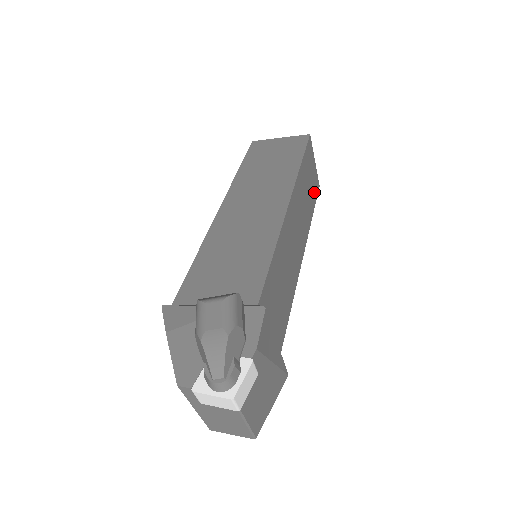
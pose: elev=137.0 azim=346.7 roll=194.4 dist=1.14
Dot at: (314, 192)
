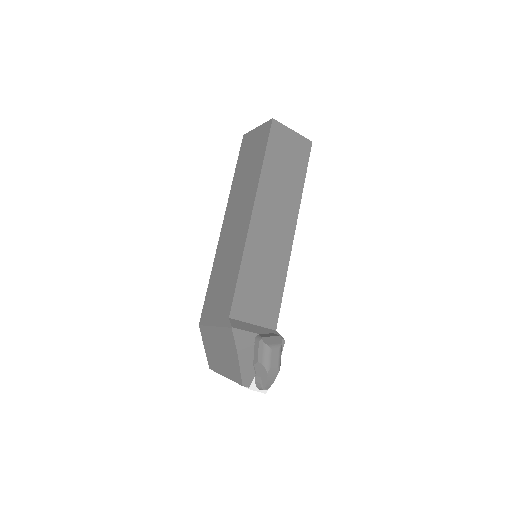
Dot at: occluded
